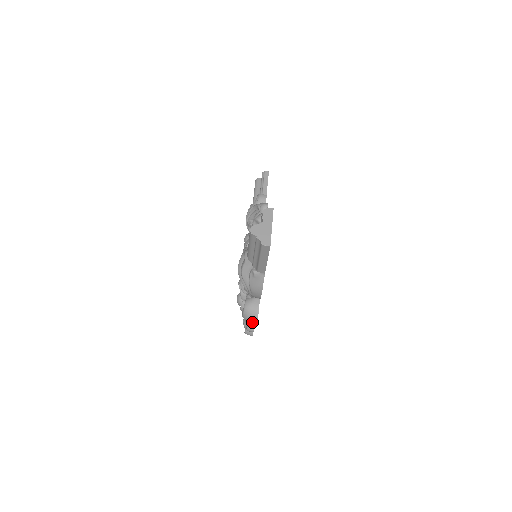
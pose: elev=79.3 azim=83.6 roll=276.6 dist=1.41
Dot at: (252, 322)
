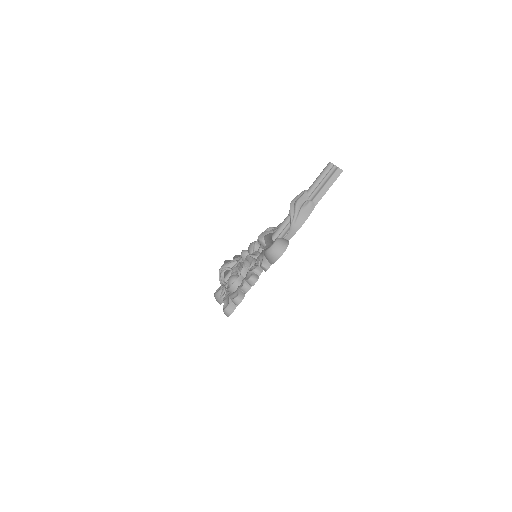
Dot at: (279, 252)
